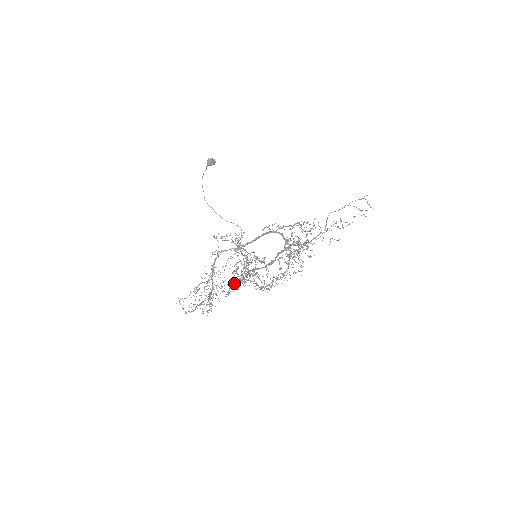
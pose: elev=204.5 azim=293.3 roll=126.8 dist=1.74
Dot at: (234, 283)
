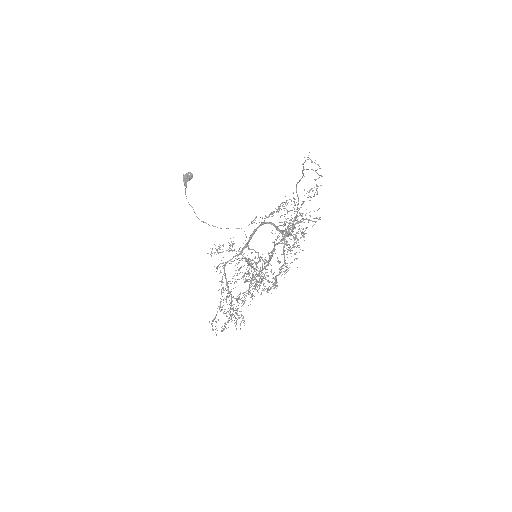
Dot at: occluded
